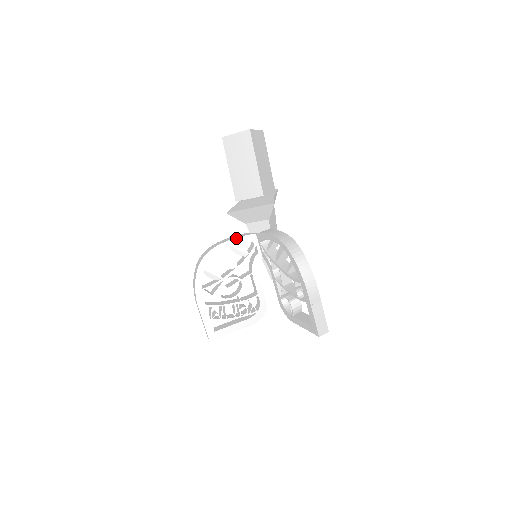
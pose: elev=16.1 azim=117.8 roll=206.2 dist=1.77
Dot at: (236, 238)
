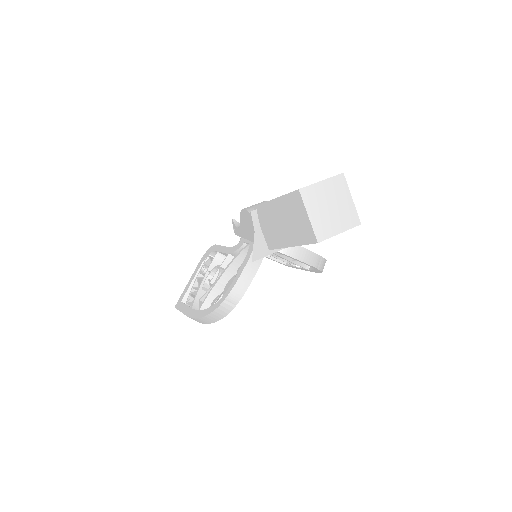
Dot at: occluded
